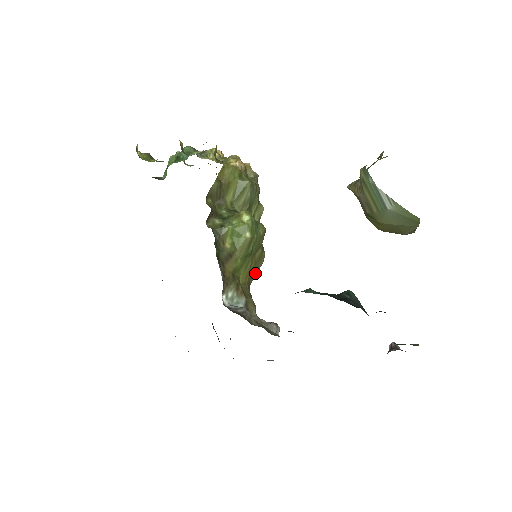
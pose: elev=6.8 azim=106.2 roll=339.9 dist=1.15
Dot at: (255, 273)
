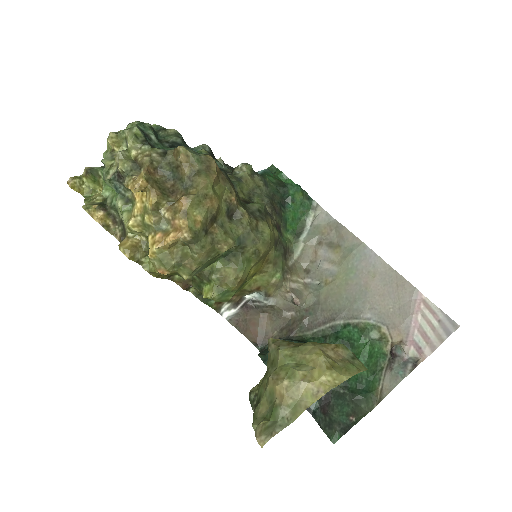
Dot at: occluded
